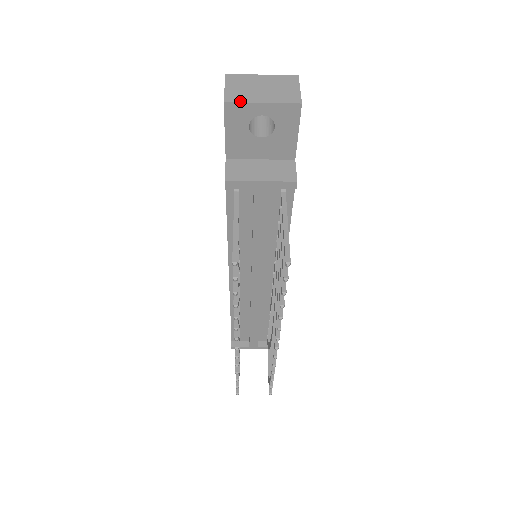
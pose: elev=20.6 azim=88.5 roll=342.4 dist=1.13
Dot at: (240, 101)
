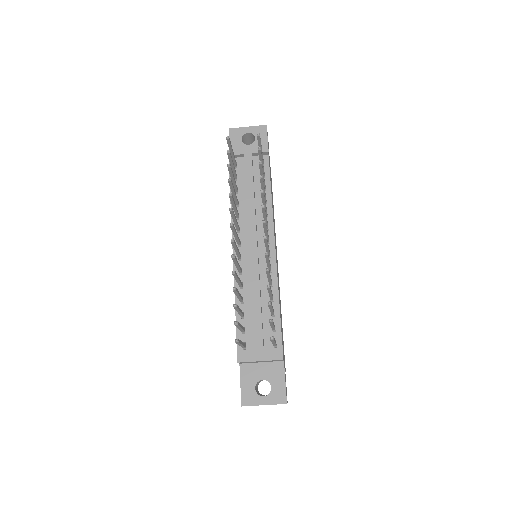
Dot at: (237, 128)
